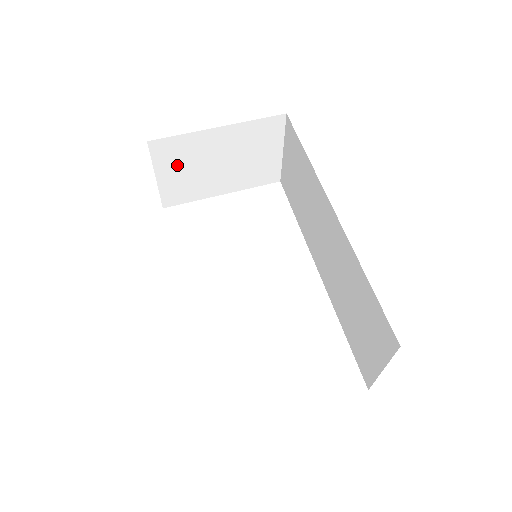
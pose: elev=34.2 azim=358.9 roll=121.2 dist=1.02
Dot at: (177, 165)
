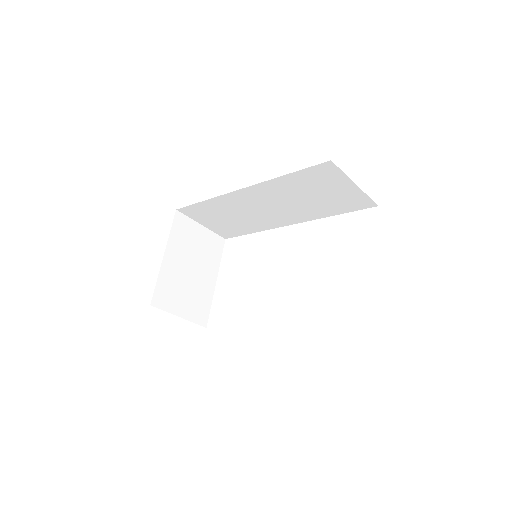
Dot at: (177, 298)
